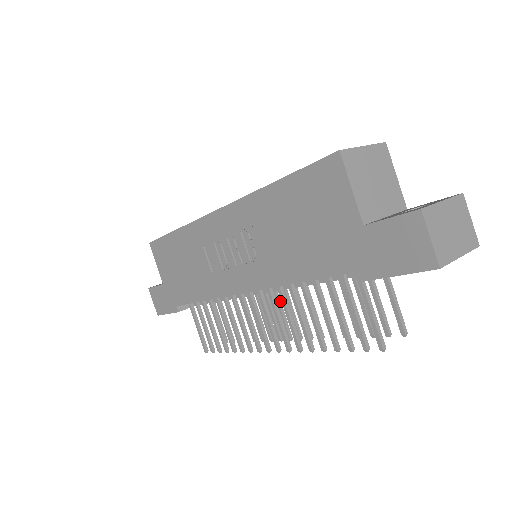
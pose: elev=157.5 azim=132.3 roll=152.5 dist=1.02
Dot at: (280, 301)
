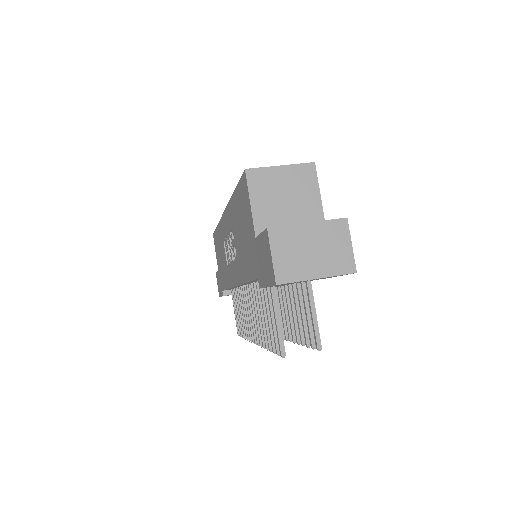
Dot at: occluded
